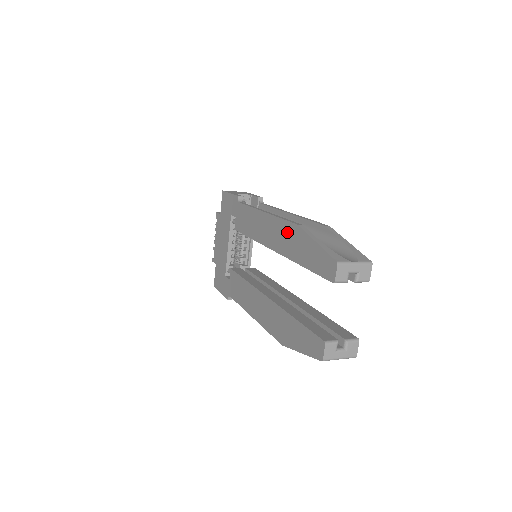
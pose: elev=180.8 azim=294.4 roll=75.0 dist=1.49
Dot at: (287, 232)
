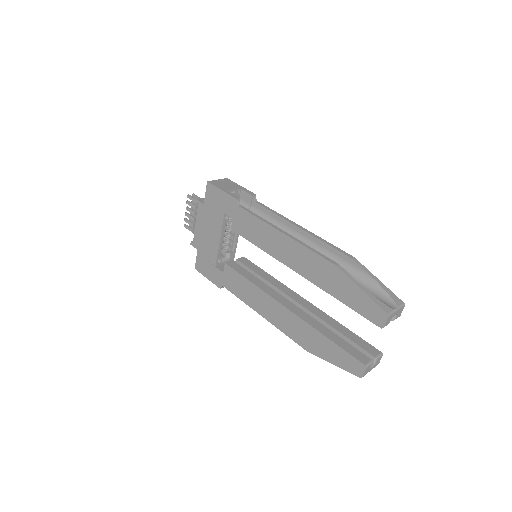
Dot at: (320, 266)
